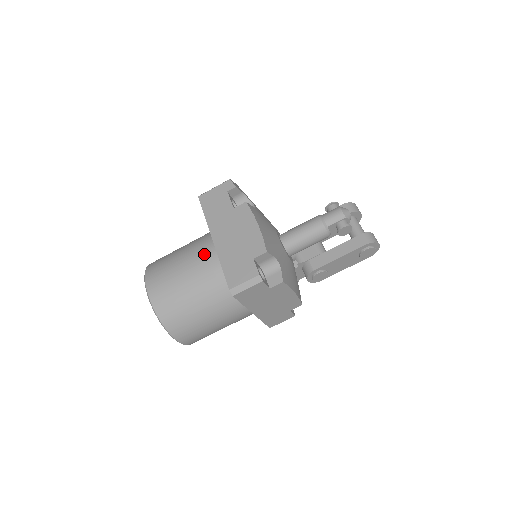
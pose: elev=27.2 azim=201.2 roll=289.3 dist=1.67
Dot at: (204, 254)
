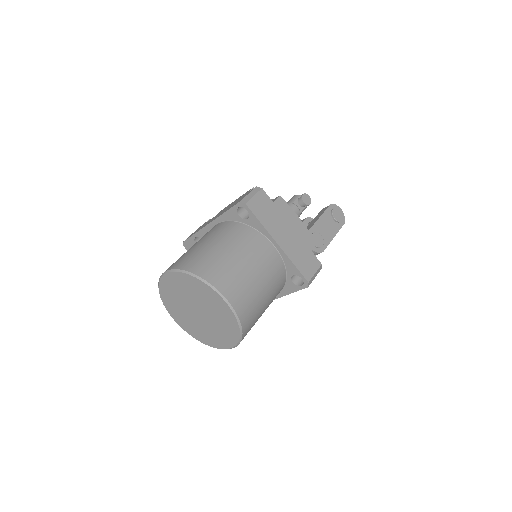
Dot at: occluded
